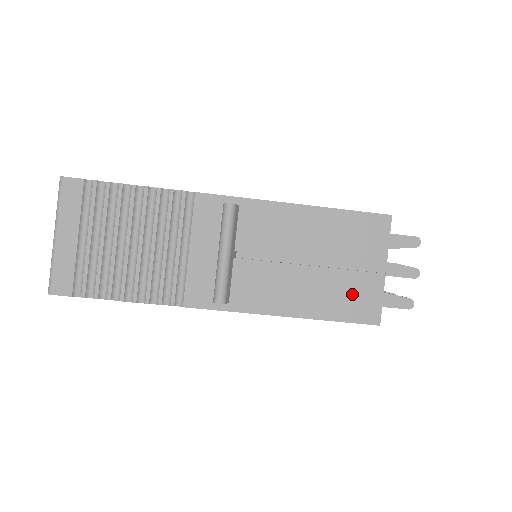
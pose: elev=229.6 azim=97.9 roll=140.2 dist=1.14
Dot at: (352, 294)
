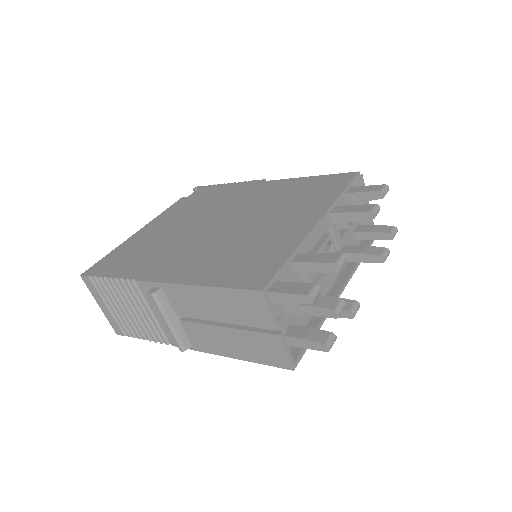
Dot at: (262, 347)
